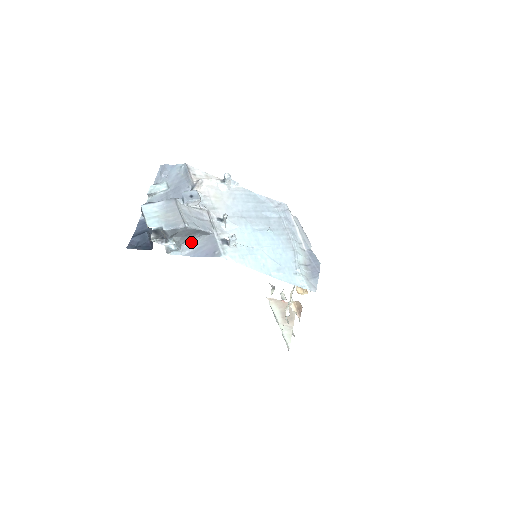
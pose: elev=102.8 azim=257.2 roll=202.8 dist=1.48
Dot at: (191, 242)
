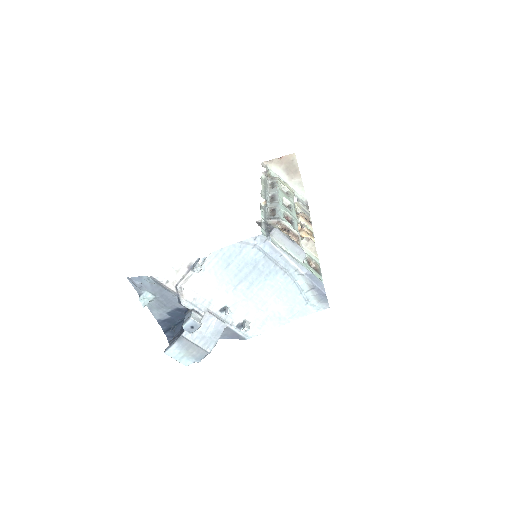
Dot at: occluded
